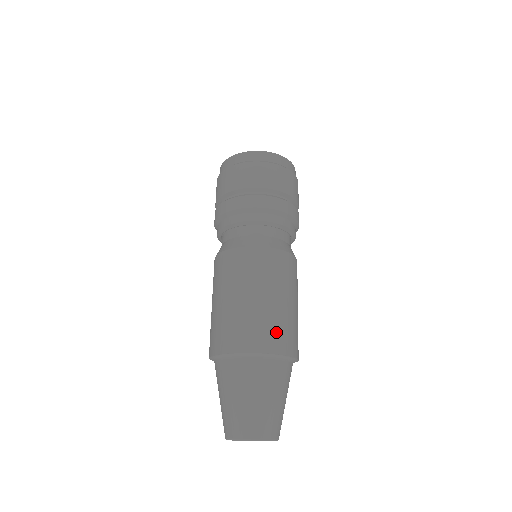
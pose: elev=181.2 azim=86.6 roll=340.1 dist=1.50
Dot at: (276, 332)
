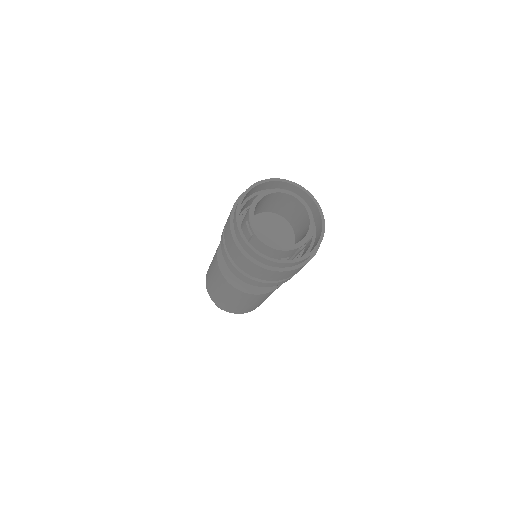
Dot at: occluded
